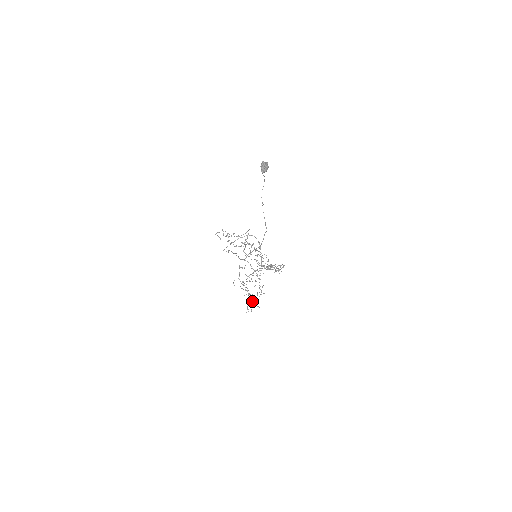
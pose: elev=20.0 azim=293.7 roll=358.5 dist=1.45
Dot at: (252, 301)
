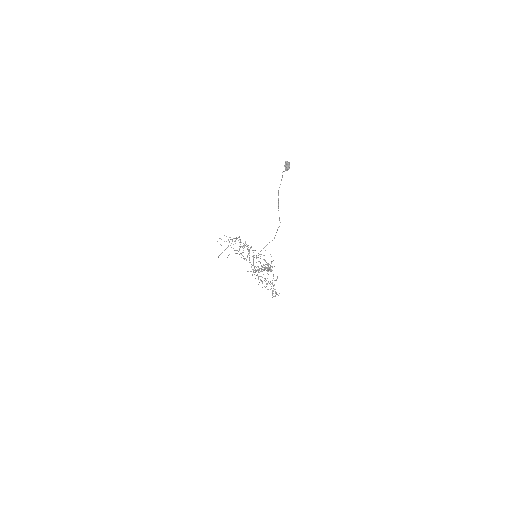
Dot at: occluded
